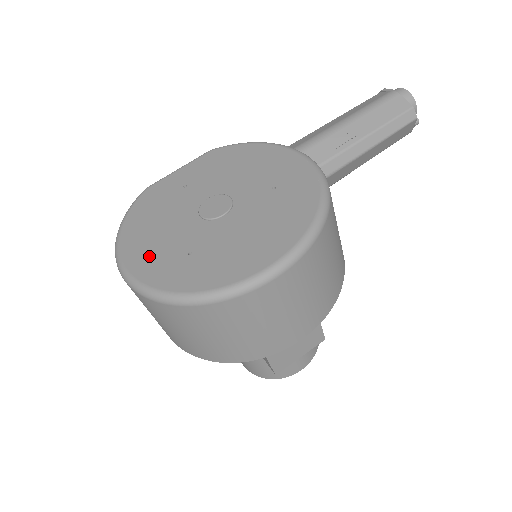
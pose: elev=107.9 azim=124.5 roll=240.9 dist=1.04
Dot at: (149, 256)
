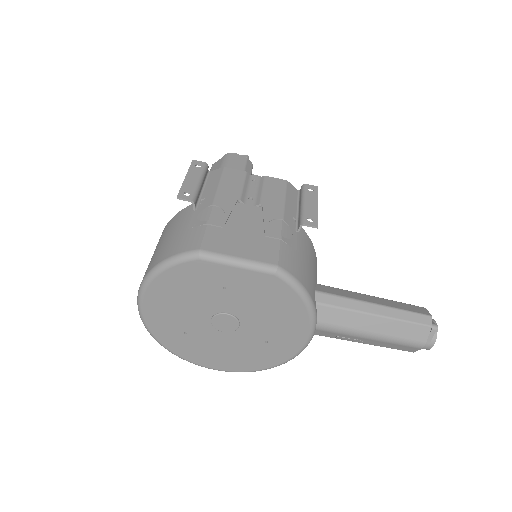
Dot at: (161, 315)
